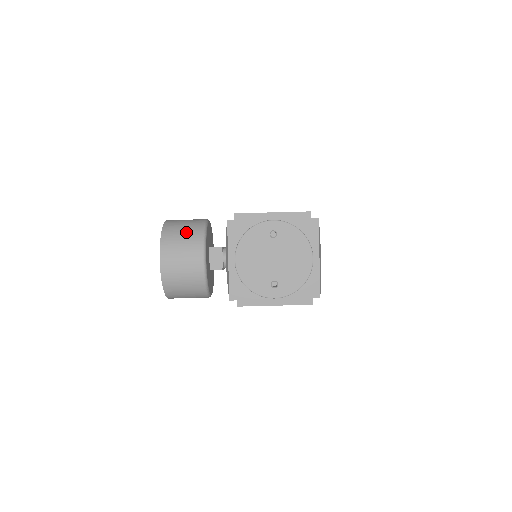
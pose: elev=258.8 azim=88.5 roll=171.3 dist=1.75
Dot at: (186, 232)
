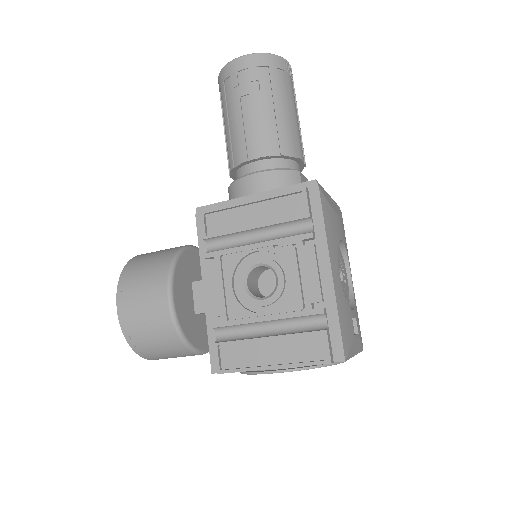
Dot at: (161, 345)
